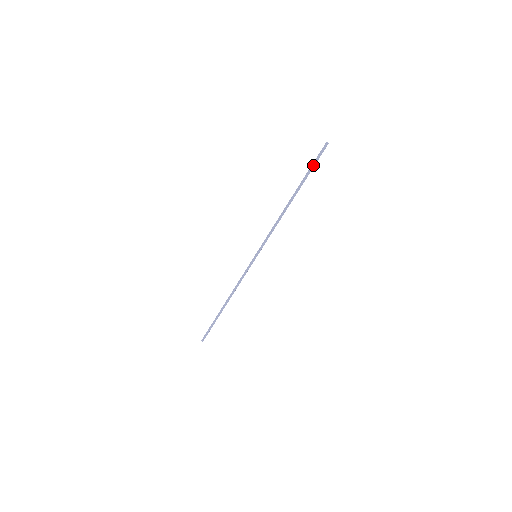
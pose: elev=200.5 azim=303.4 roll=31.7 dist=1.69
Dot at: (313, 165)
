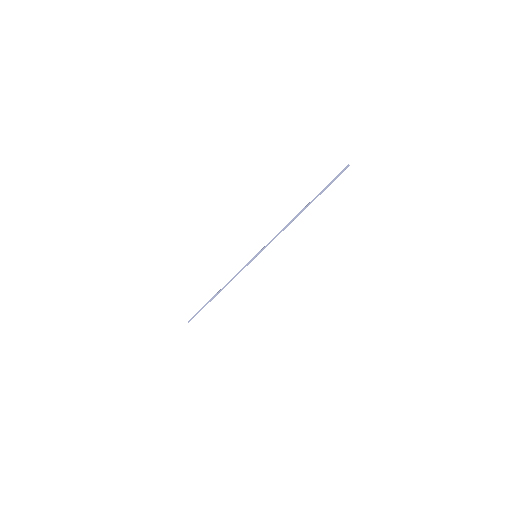
Dot at: occluded
